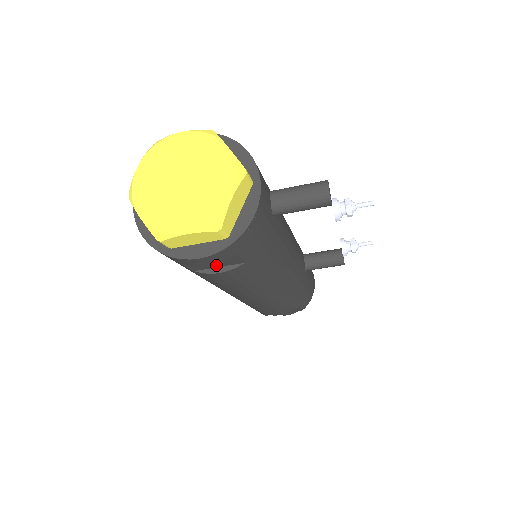
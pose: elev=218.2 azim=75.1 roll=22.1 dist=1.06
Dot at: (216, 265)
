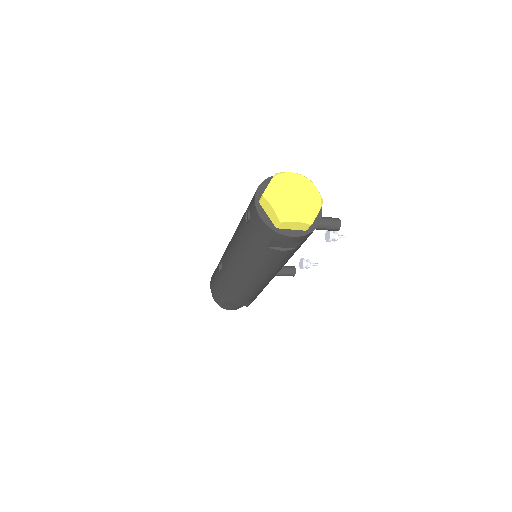
Dot at: (282, 246)
